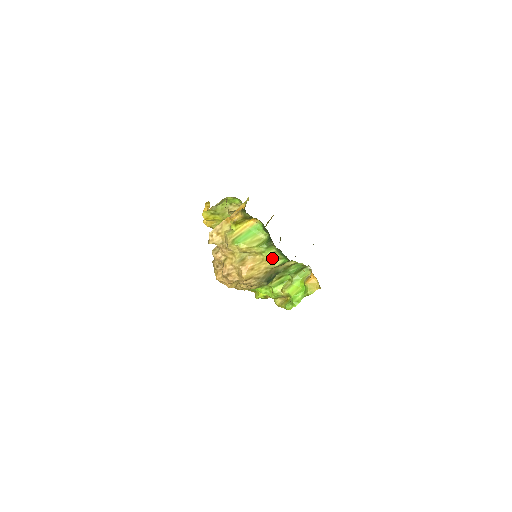
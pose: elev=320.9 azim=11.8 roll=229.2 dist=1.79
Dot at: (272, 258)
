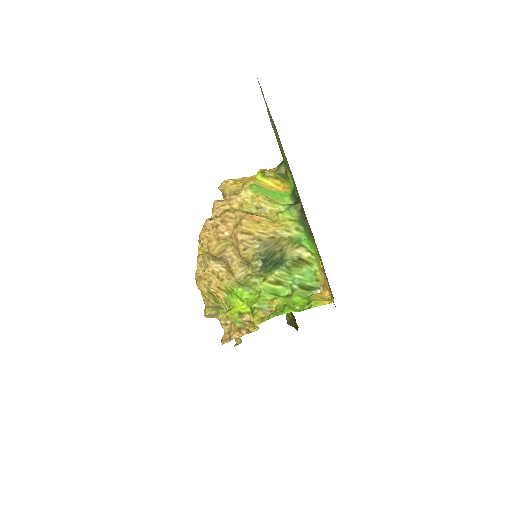
Dot at: (288, 224)
